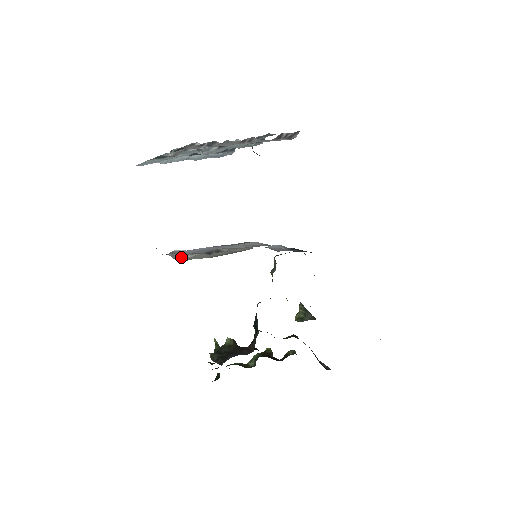
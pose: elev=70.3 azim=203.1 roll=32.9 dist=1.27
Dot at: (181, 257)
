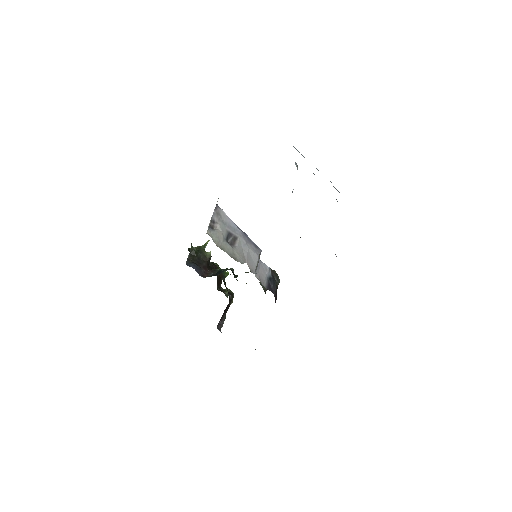
Dot at: (216, 221)
